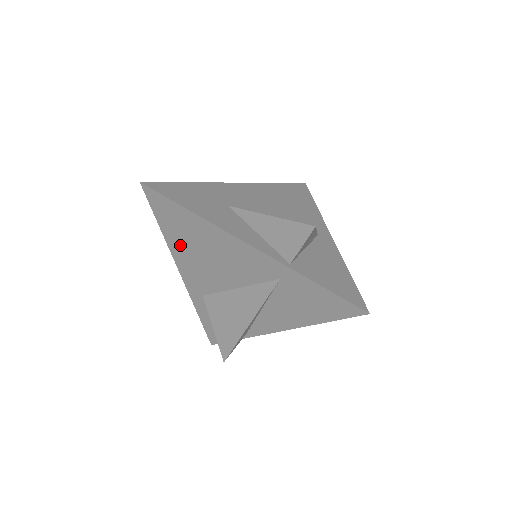
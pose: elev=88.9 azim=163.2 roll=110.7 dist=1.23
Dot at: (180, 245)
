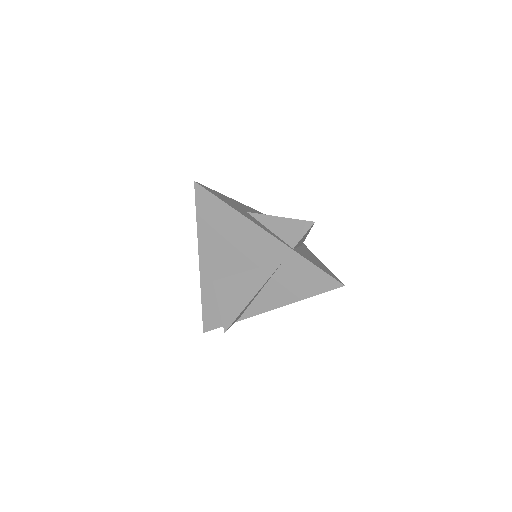
Dot at: (209, 234)
